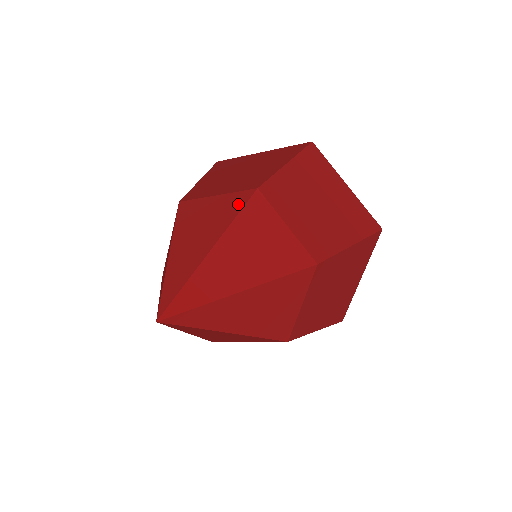
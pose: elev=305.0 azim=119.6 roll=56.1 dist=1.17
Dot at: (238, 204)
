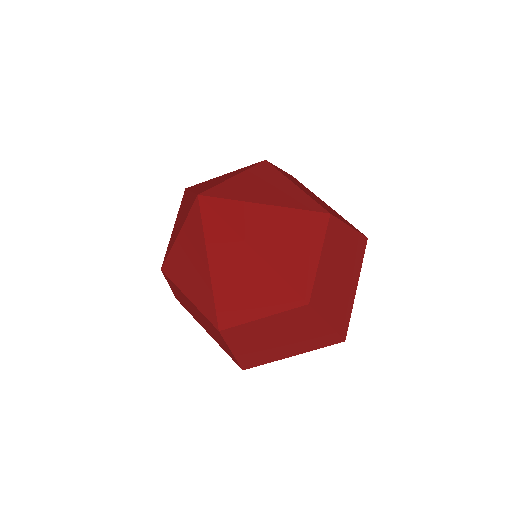
Dot at: occluded
